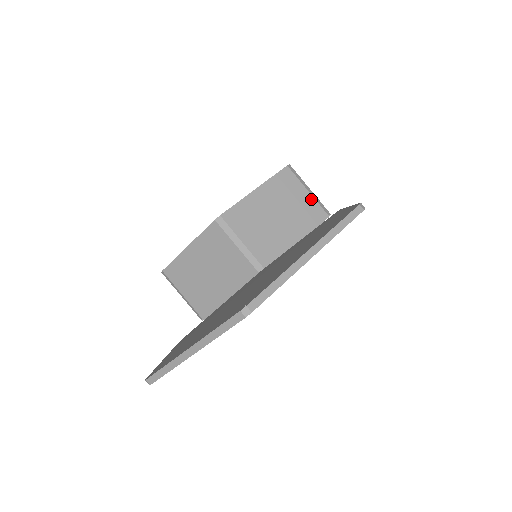
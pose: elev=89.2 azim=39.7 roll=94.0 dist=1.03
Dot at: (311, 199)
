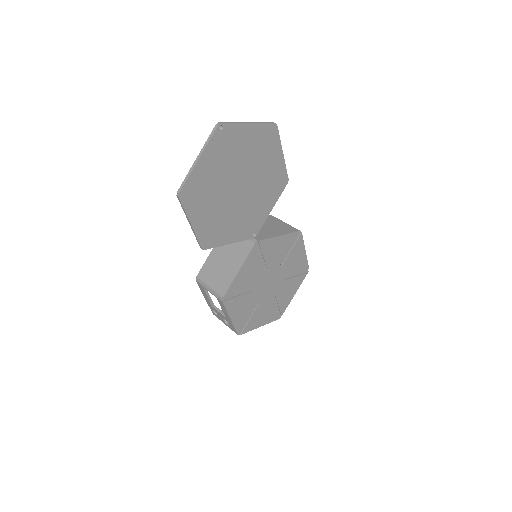
Dot at: (287, 225)
